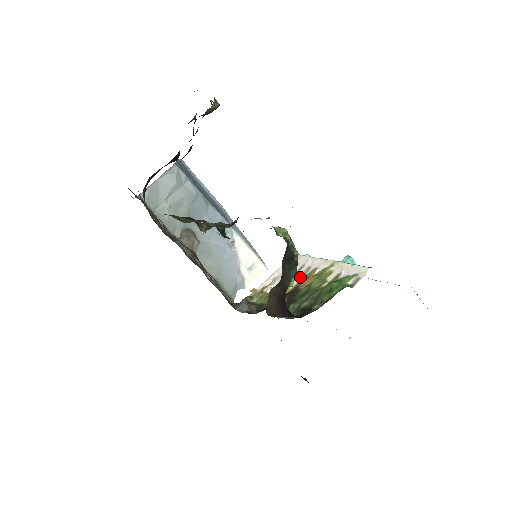
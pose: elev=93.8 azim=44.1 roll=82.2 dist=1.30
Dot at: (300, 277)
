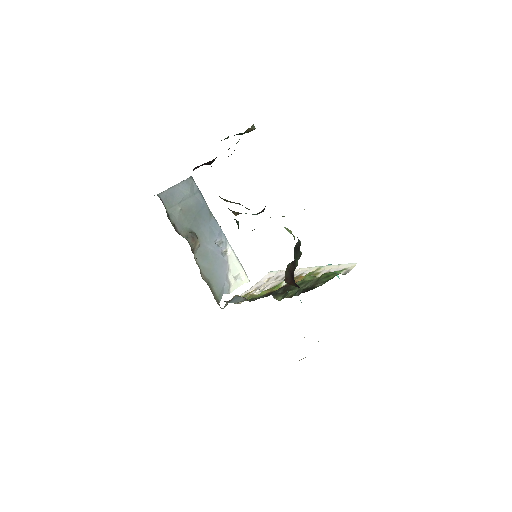
Dot at: occluded
